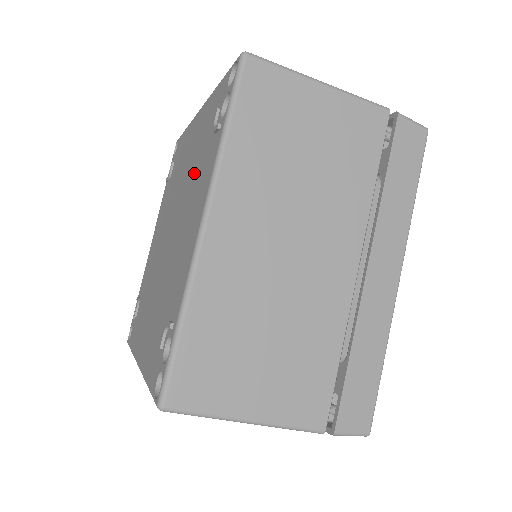
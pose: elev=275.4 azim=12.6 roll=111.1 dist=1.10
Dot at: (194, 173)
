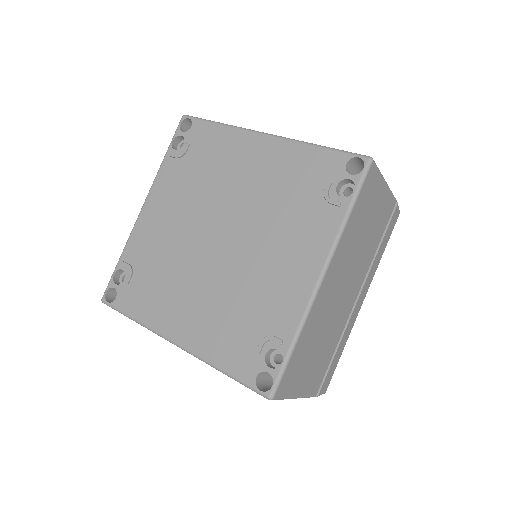
Dot at: (279, 210)
